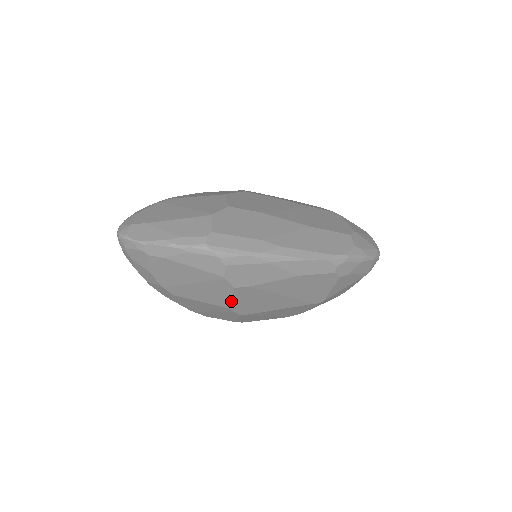
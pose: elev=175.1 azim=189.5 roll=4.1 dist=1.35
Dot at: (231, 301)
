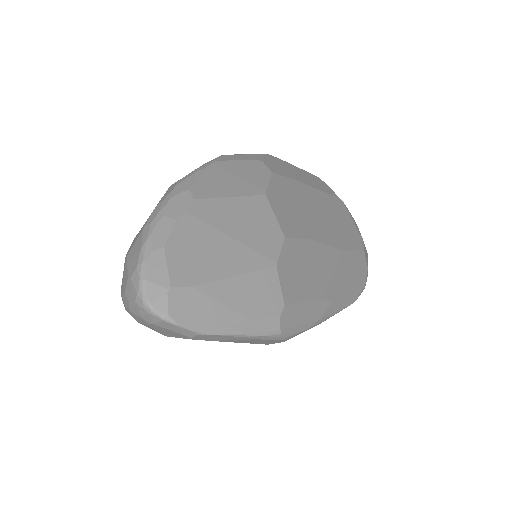
Dot at: occluded
